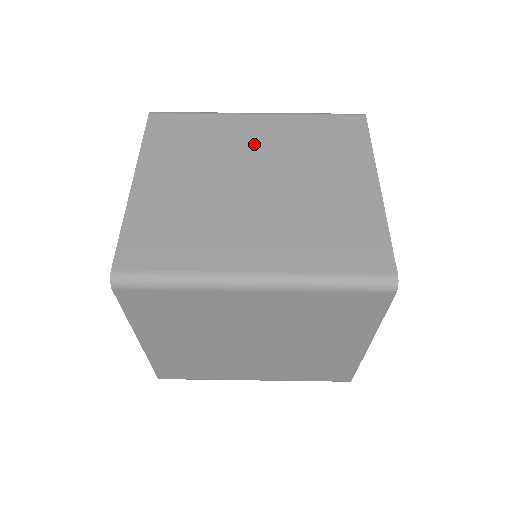
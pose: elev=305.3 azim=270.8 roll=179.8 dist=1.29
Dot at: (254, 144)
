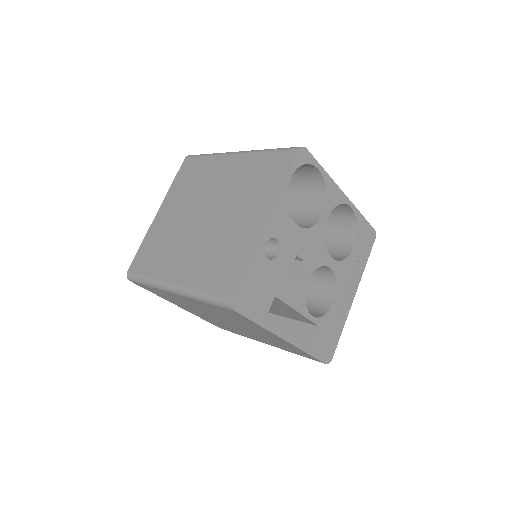
Dot at: (220, 183)
